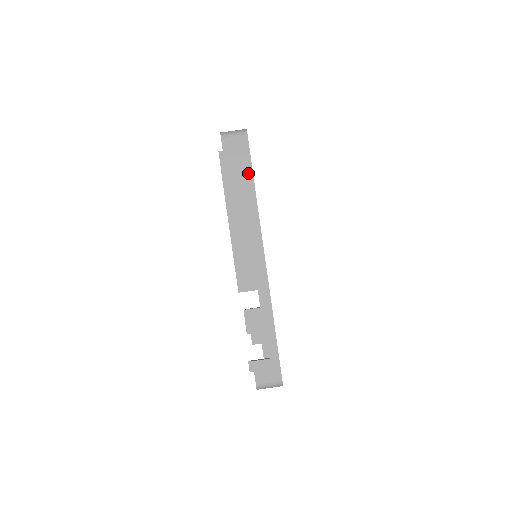
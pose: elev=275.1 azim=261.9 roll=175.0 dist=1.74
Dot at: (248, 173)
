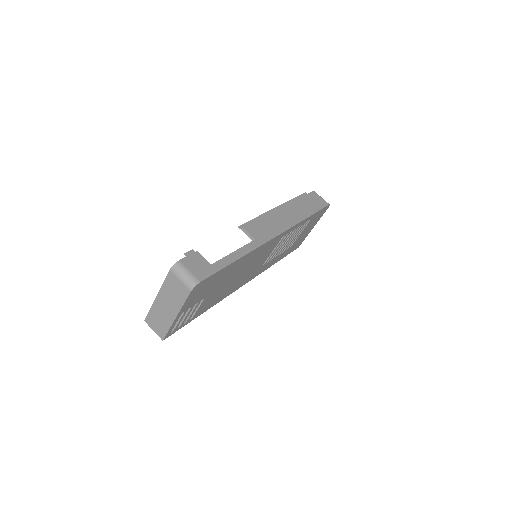
Dot at: (312, 210)
